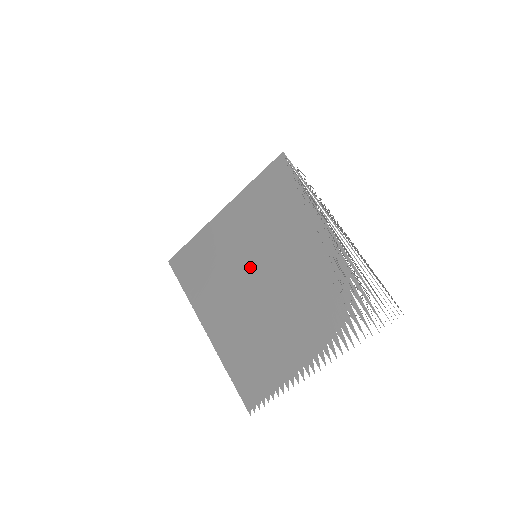
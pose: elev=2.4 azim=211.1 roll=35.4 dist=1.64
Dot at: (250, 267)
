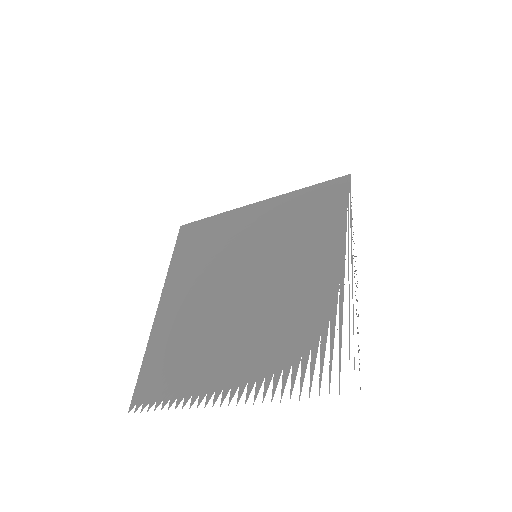
Dot at: (243, 263)
